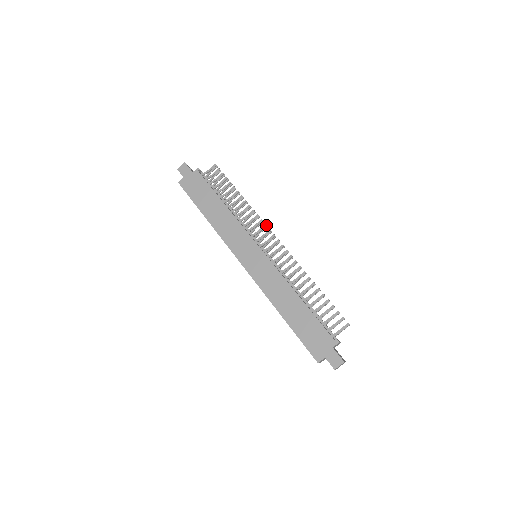
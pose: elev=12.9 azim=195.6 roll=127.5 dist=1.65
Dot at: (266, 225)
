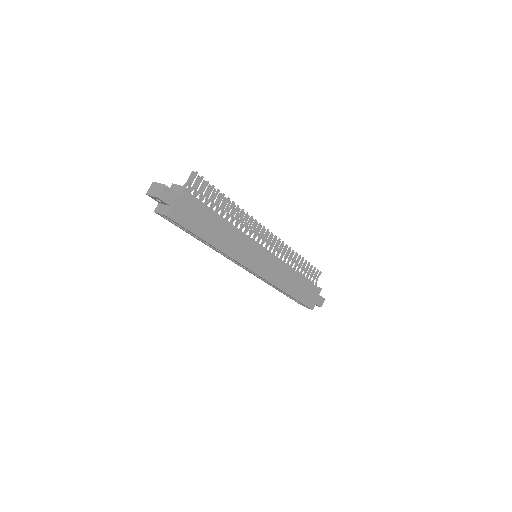
Dot at: occluded
